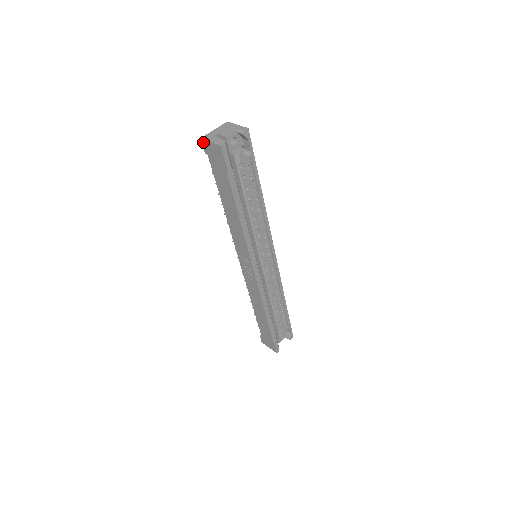
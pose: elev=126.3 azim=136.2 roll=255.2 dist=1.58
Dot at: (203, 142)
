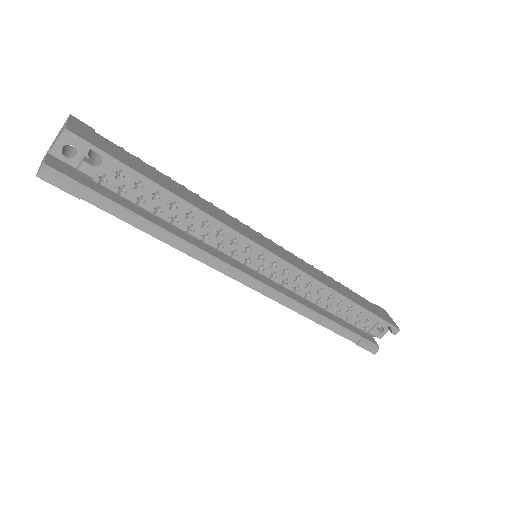
Dot at: occluded
